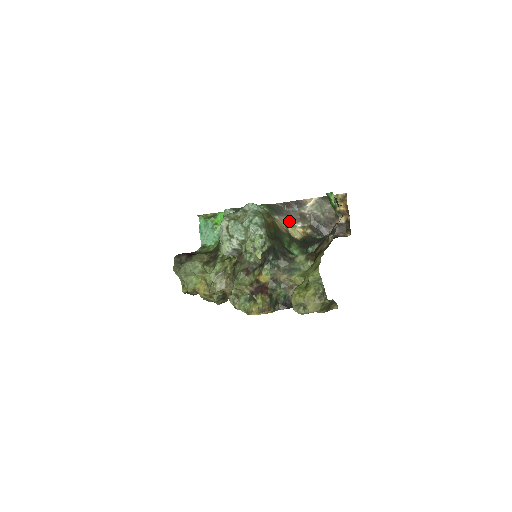
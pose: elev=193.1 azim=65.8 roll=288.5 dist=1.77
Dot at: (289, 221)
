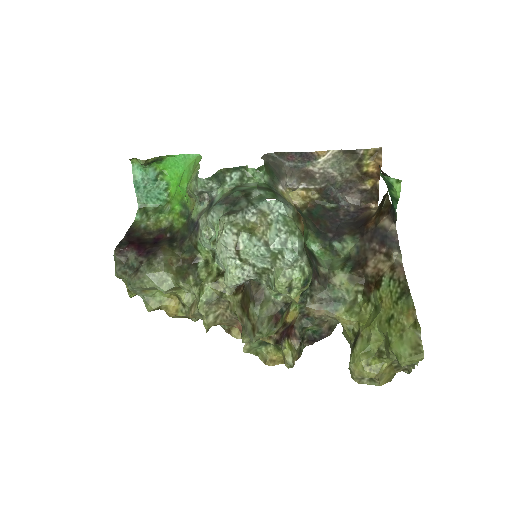
Dot at: (289, 183)
